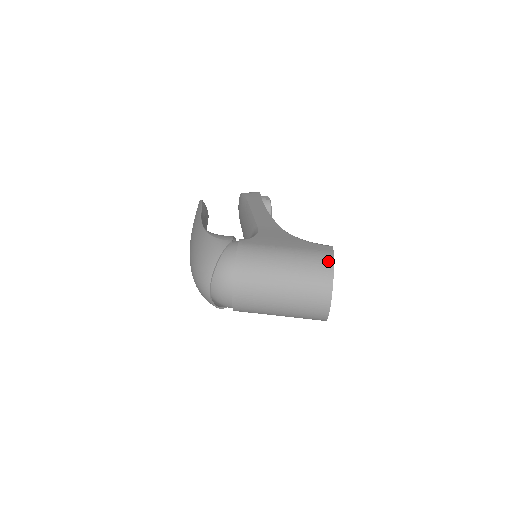
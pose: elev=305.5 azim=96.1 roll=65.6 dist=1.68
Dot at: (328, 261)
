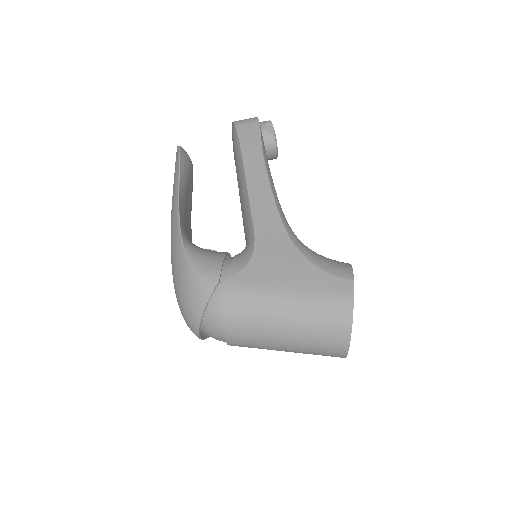
Dot at: (345, 314)
